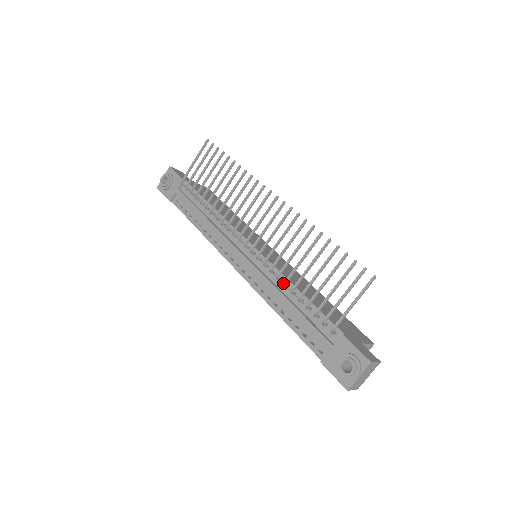
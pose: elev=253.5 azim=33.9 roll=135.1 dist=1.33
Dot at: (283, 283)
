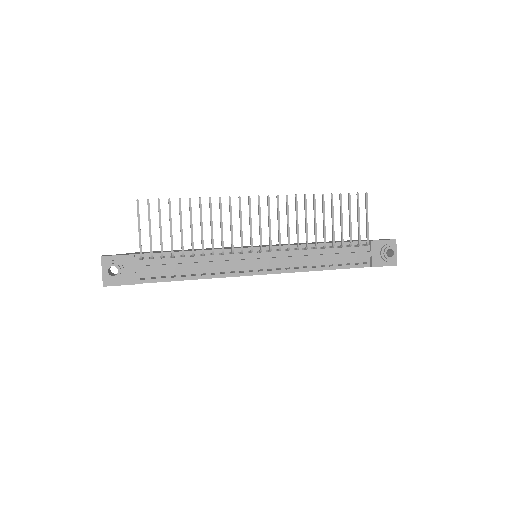
Dot at: (315, 247)
